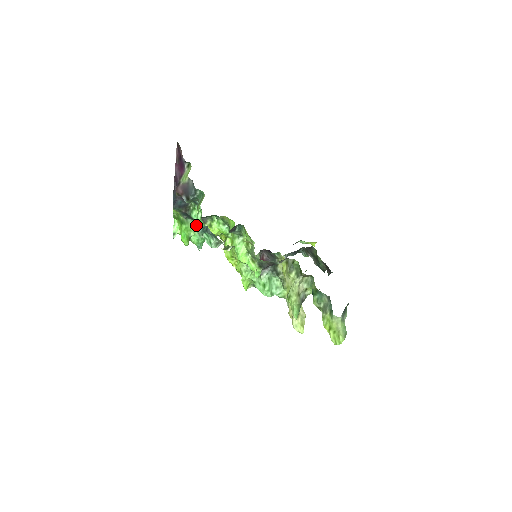
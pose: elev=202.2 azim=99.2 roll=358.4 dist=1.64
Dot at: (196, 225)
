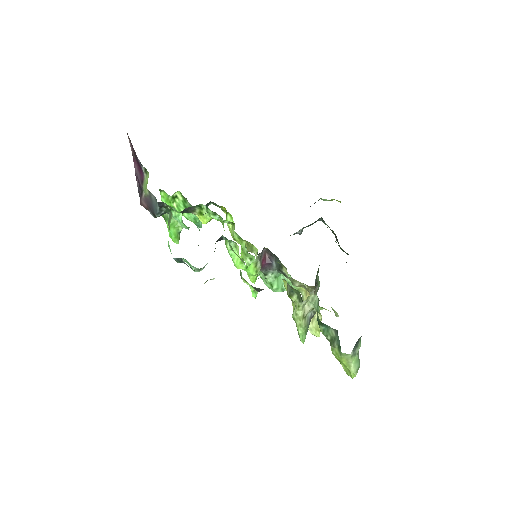
Dot at: occluded
